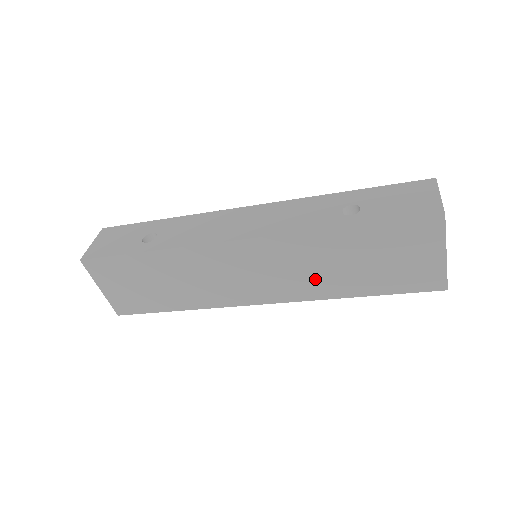
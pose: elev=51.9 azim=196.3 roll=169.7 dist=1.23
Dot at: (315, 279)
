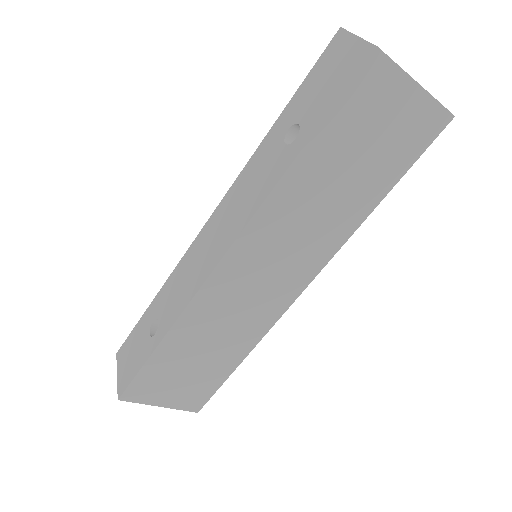
Dot at: (324, 226)
